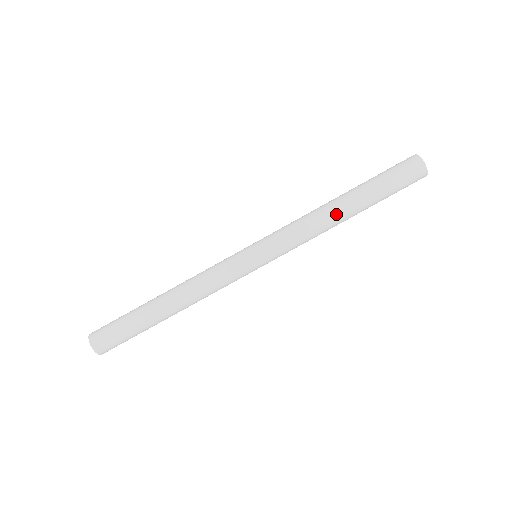
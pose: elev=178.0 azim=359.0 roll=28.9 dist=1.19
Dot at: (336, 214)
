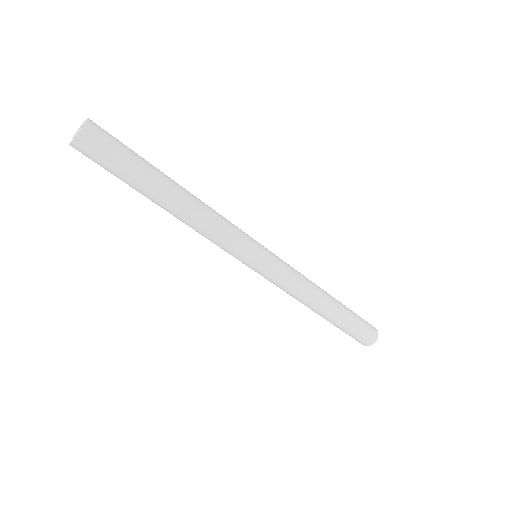
Dot at: (324, 294)
